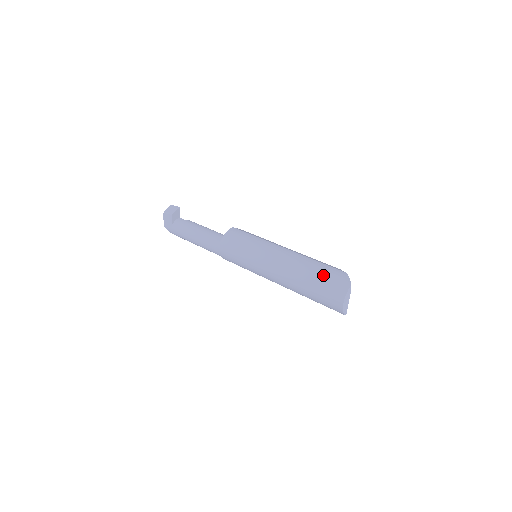
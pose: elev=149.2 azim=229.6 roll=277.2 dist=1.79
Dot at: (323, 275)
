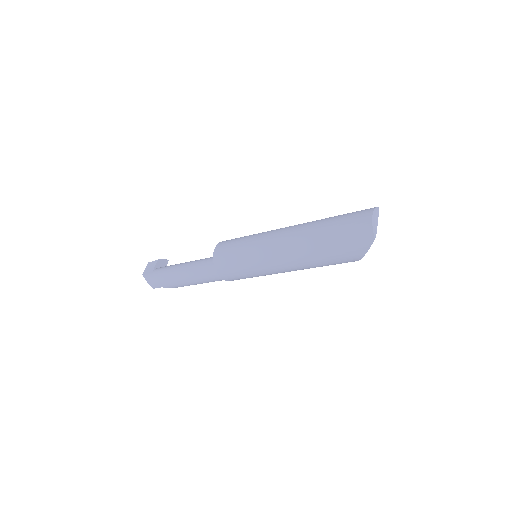
Dot at: occluded
